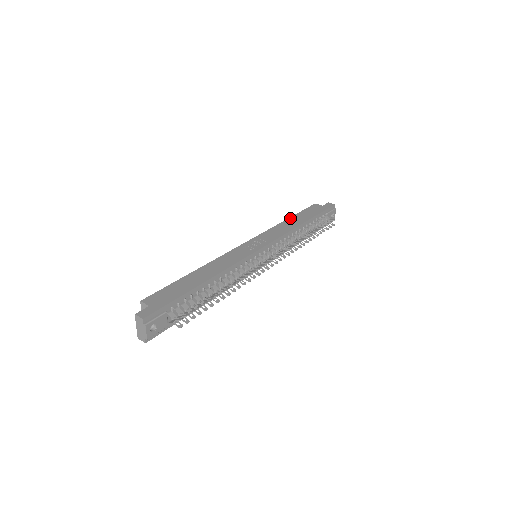
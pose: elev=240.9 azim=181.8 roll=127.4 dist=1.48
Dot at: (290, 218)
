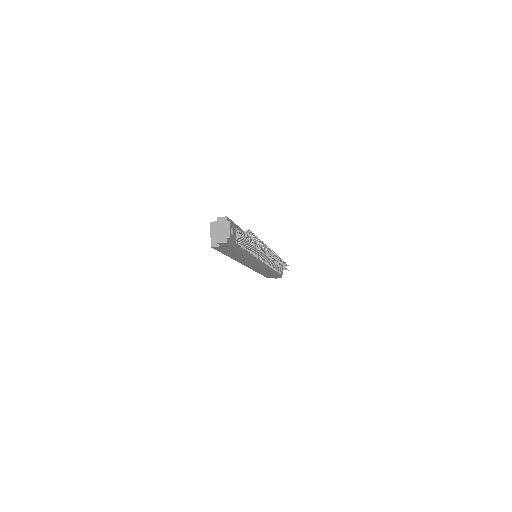
Dot at: occluded
